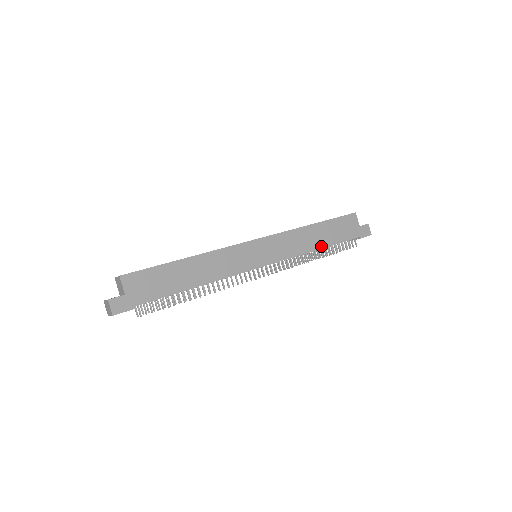
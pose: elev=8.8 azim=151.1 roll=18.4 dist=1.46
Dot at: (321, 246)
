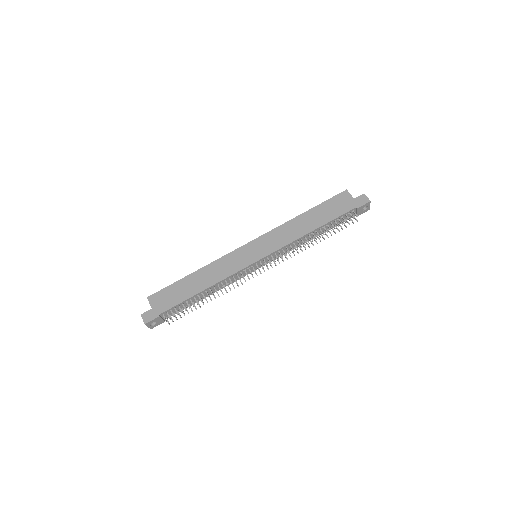
Dot at: (314, 228)
